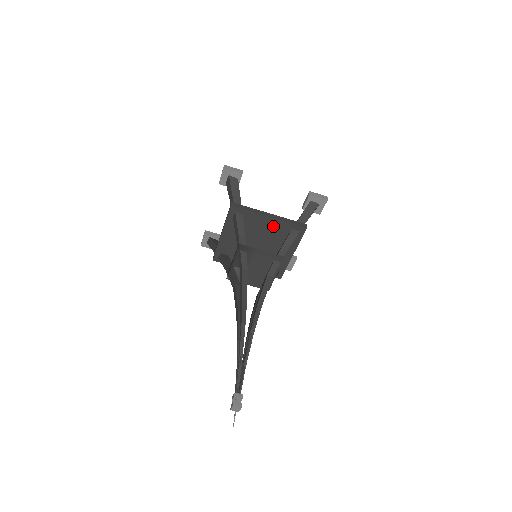
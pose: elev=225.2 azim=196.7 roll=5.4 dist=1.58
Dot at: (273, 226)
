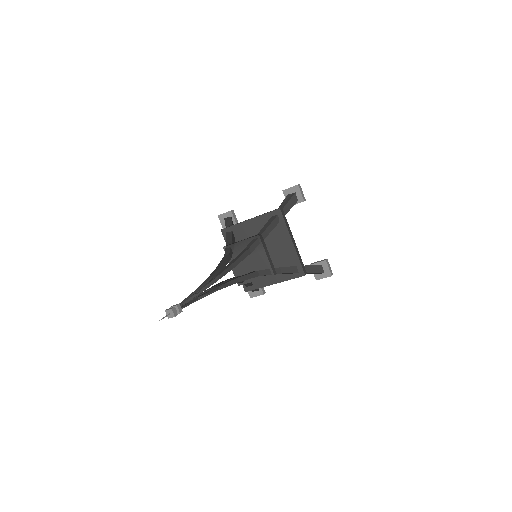
Dot at: (288, 251)
